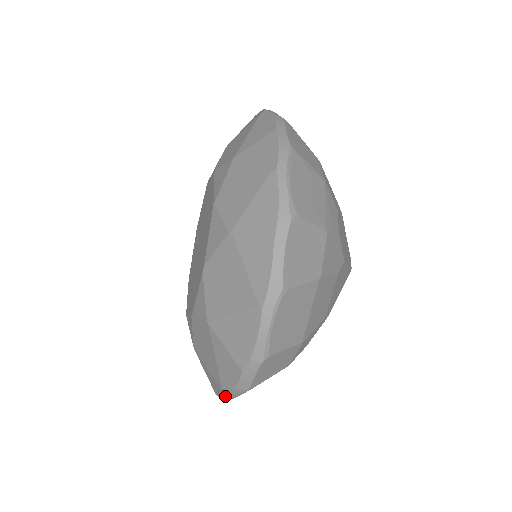
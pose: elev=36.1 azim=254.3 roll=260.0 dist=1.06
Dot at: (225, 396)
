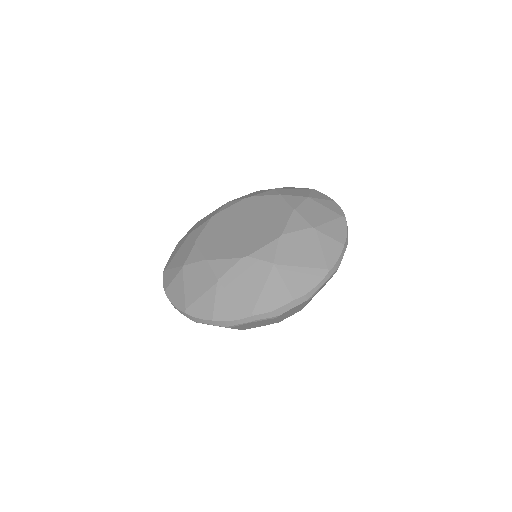
Dot at: (252, 316)
